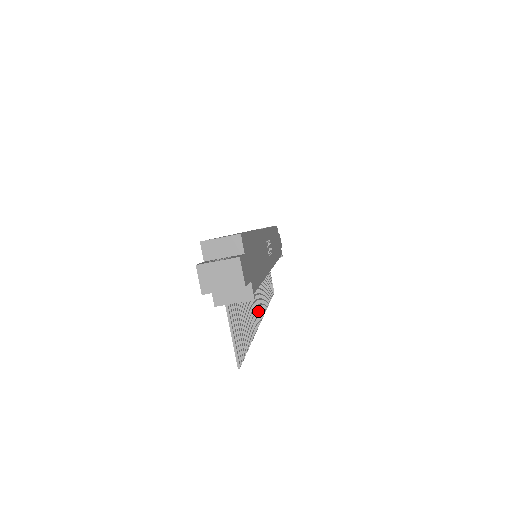
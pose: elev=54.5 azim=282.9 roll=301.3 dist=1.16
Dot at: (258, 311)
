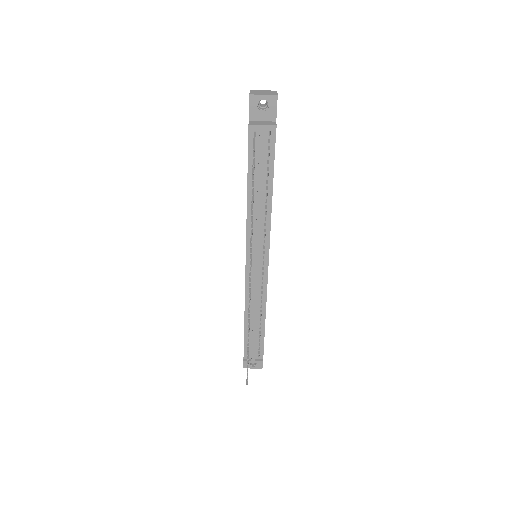
Dot at: occluded
